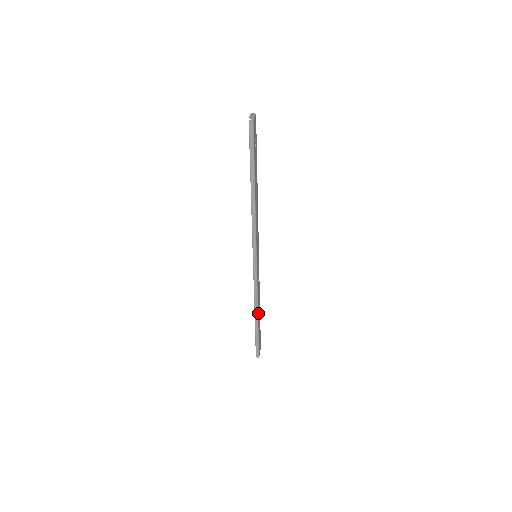
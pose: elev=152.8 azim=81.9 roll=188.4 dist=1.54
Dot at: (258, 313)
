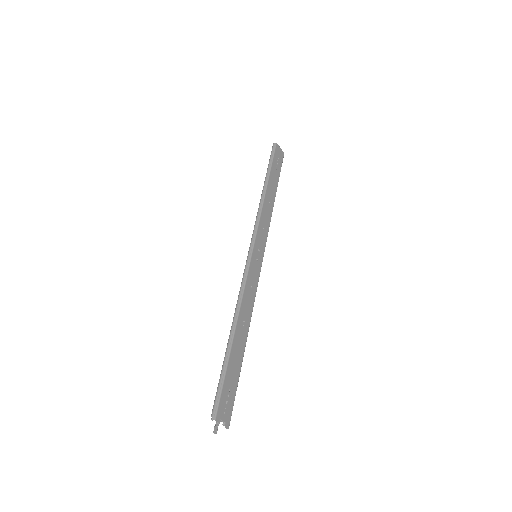
Dot at: (237, 329)
